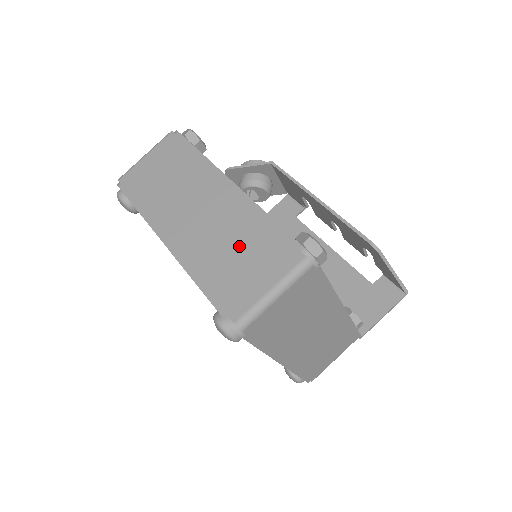
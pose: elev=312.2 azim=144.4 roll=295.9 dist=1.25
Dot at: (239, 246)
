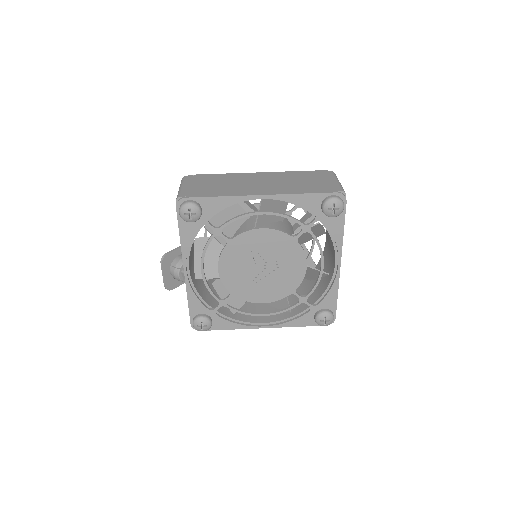
Dot at: (300, 180)
